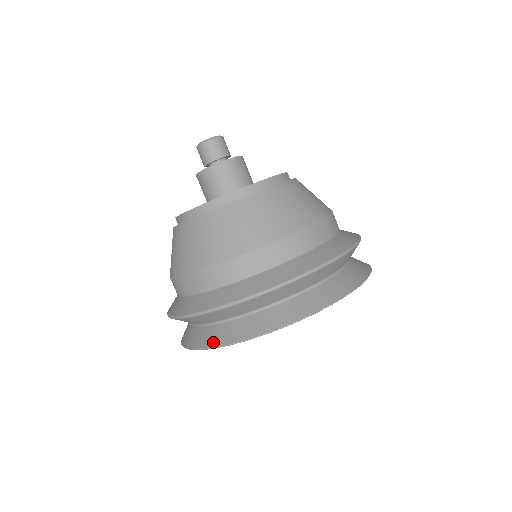
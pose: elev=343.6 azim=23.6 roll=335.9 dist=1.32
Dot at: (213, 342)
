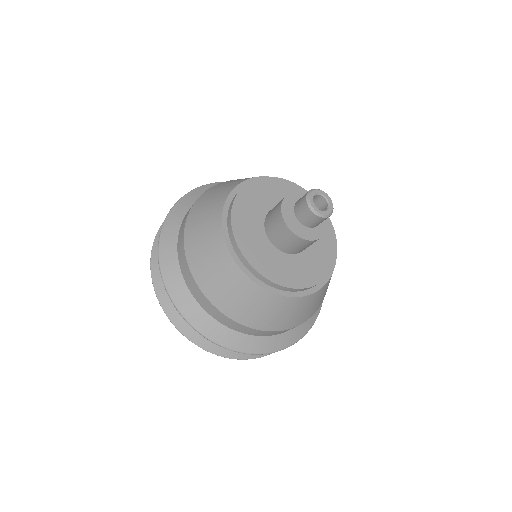
Dot at: (252, 355)
